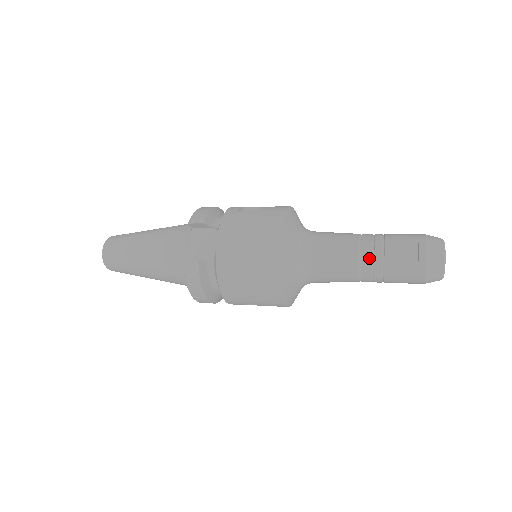
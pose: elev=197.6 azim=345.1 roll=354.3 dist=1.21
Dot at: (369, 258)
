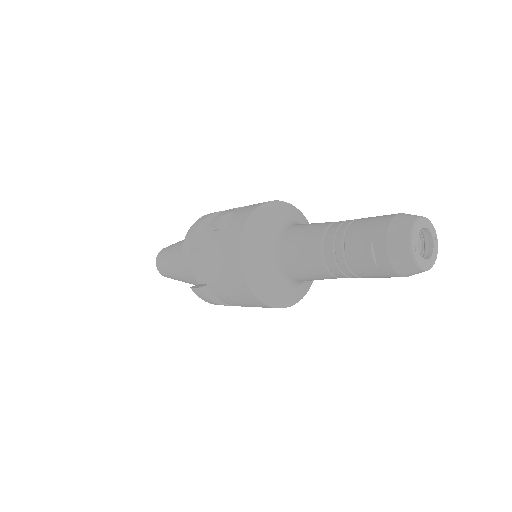
Dot at: (334, 265)
